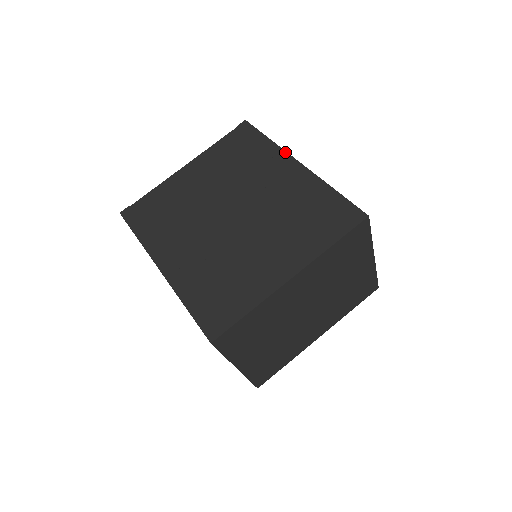
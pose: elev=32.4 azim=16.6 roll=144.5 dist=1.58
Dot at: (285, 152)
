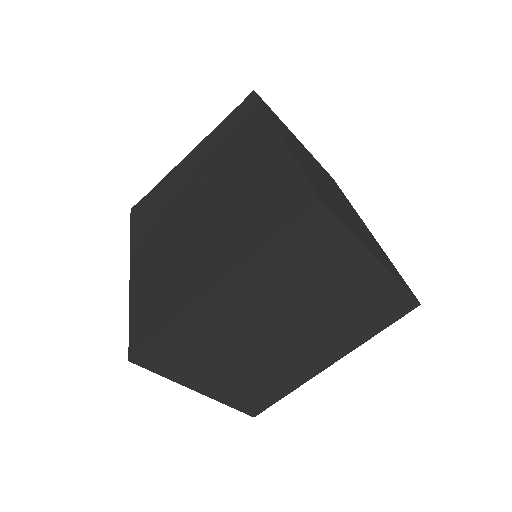
Dot at: (272, 123)
